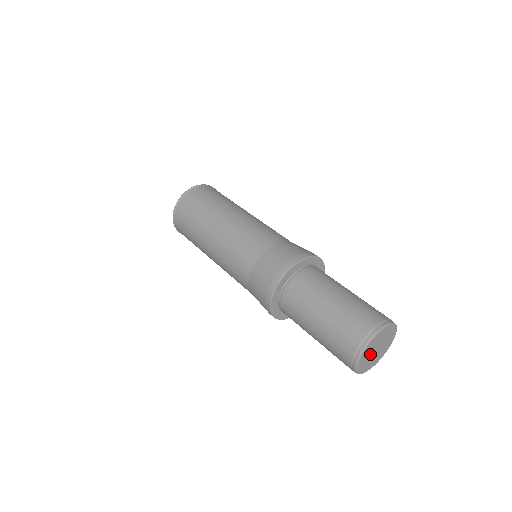
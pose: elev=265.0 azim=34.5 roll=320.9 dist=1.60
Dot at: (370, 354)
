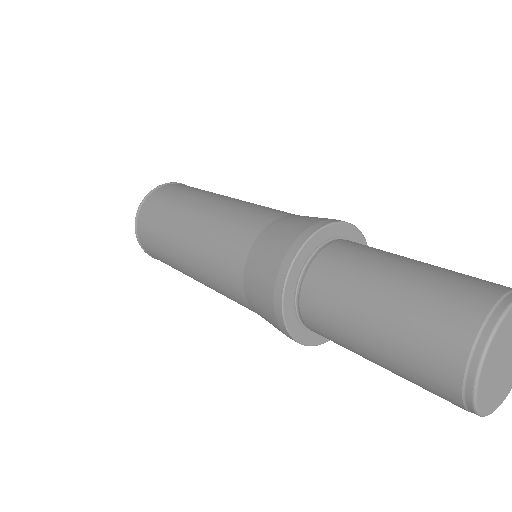
Dot at: (499, 377)
